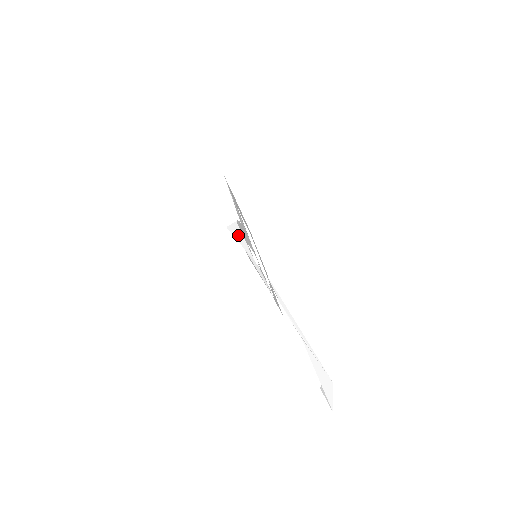
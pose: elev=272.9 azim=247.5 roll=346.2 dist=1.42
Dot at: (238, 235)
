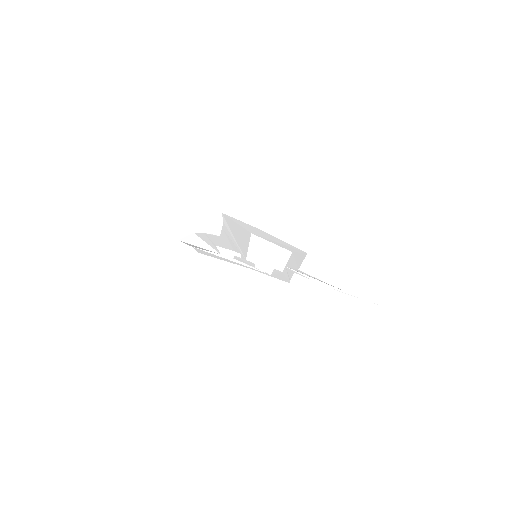
Dot at: (197, 242)
